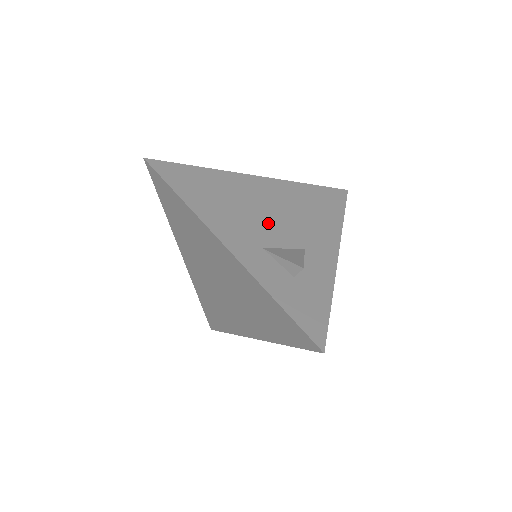
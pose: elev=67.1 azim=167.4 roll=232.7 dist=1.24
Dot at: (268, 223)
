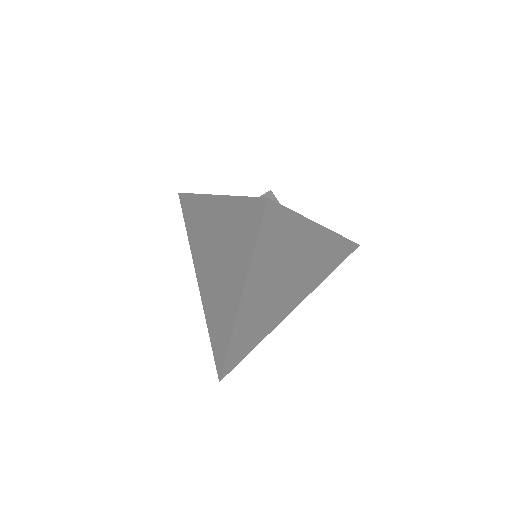
Dot at: occluded
